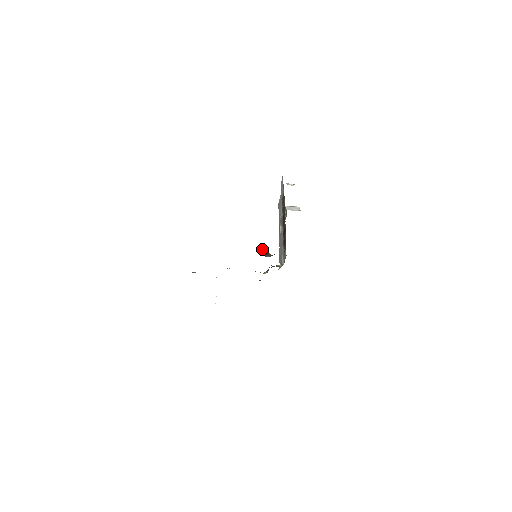
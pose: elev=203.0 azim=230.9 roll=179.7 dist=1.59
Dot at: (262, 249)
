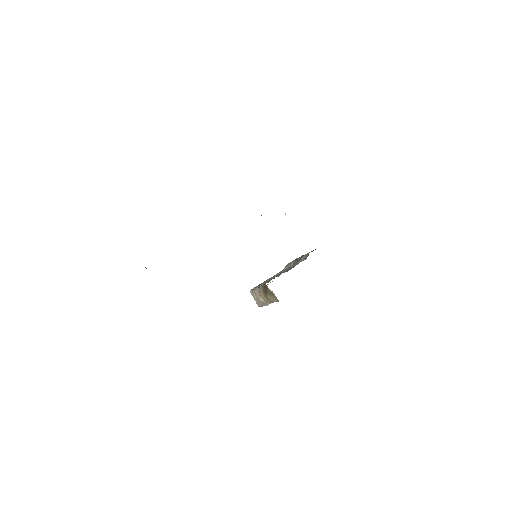
Dot at: occluded
